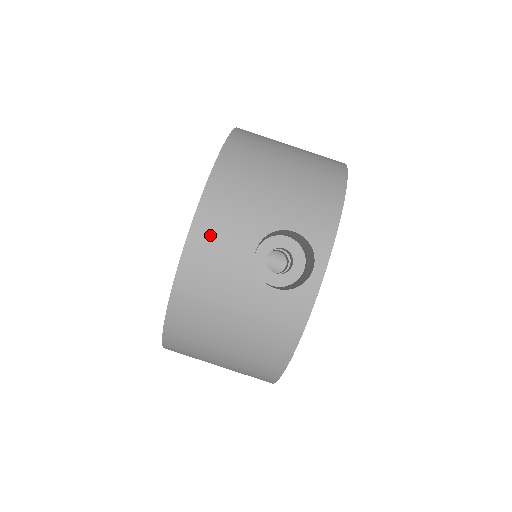
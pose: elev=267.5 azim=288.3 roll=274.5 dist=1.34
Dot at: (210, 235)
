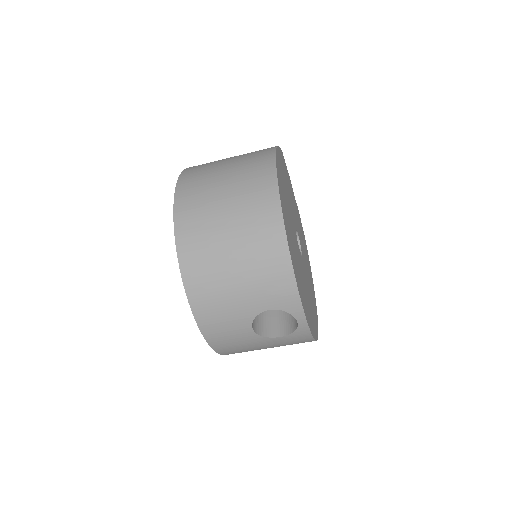
Dot at: (219, 335)
